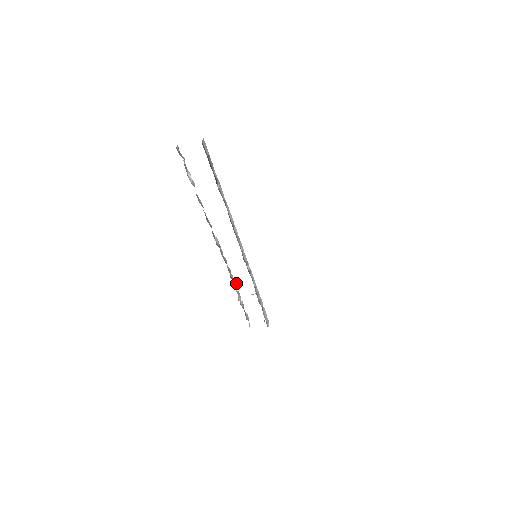
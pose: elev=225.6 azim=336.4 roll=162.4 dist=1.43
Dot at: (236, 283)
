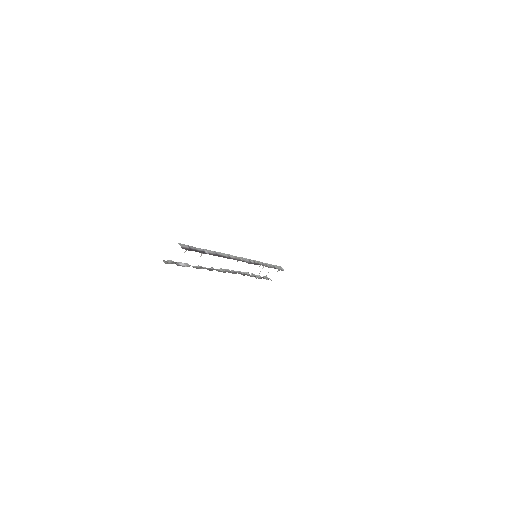
Dot at: (247, 272)
